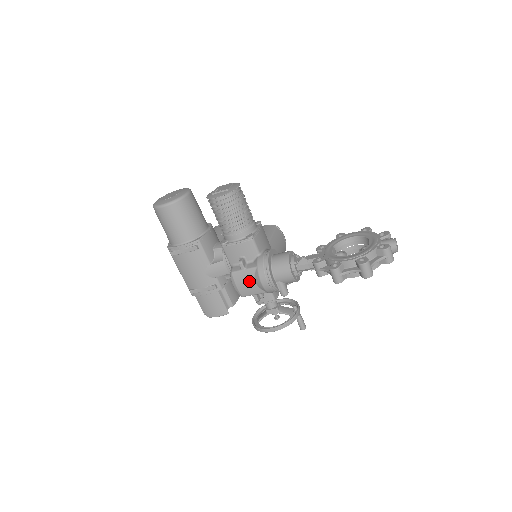
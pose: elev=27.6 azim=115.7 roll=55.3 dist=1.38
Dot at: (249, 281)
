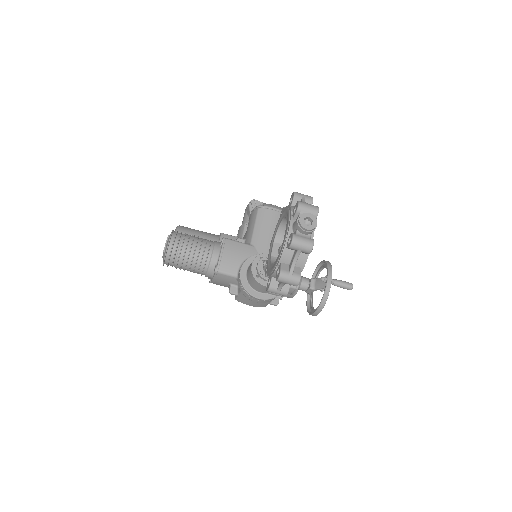
Dot at: (250, 301)
